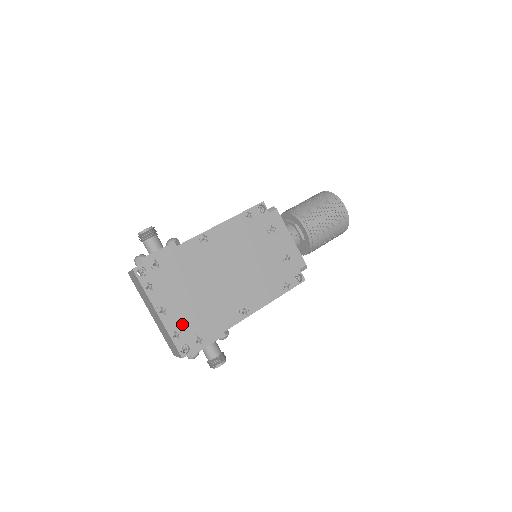
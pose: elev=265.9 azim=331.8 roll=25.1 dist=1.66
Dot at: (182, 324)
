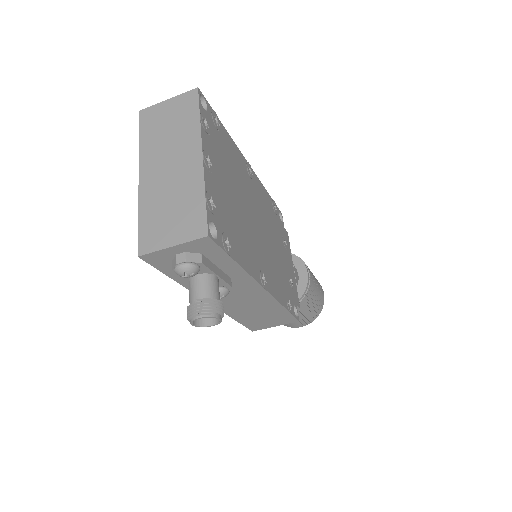
Dot at: (218, 202)
